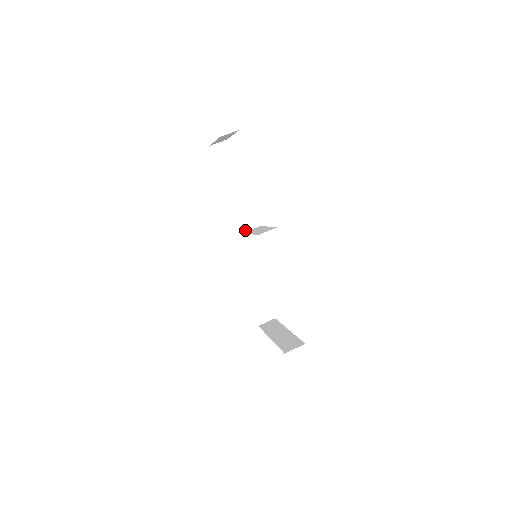
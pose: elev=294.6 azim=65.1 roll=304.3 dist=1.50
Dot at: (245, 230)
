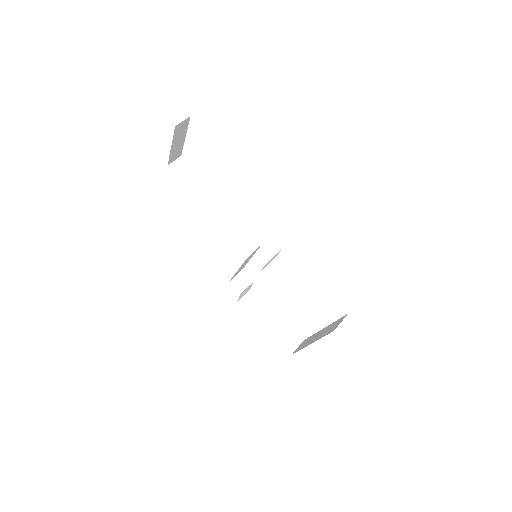
Dot at: (234, 224)
